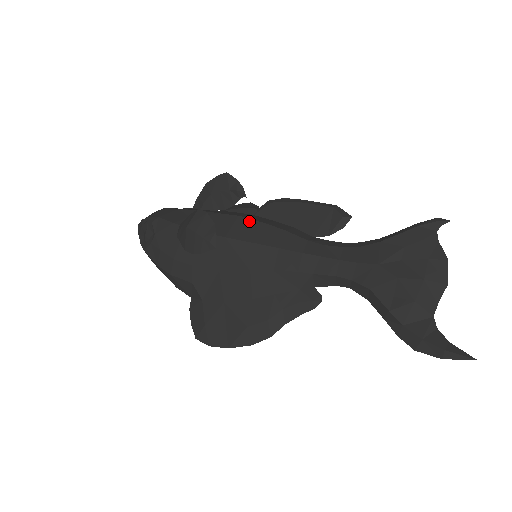
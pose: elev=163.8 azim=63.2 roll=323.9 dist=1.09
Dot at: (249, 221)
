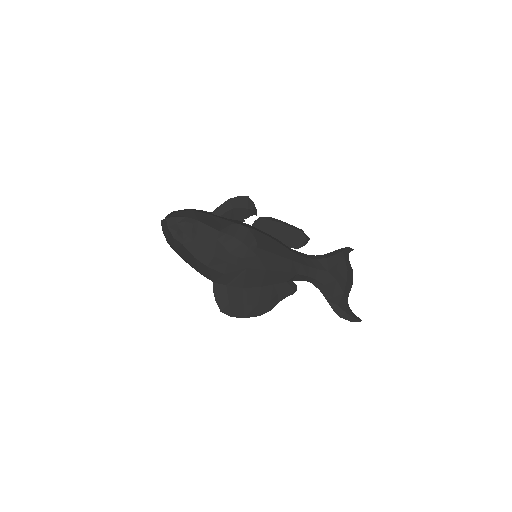
Dot at: (261, 234)
